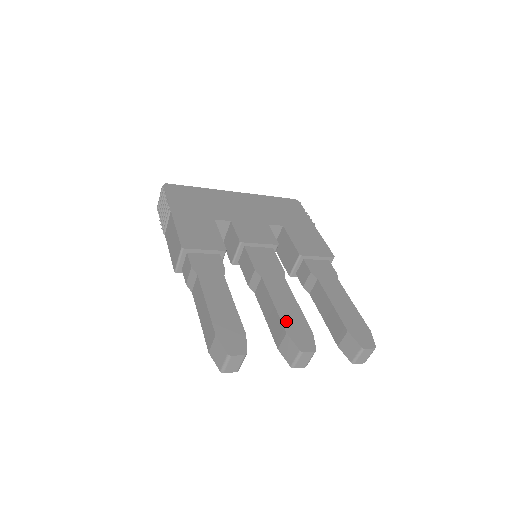
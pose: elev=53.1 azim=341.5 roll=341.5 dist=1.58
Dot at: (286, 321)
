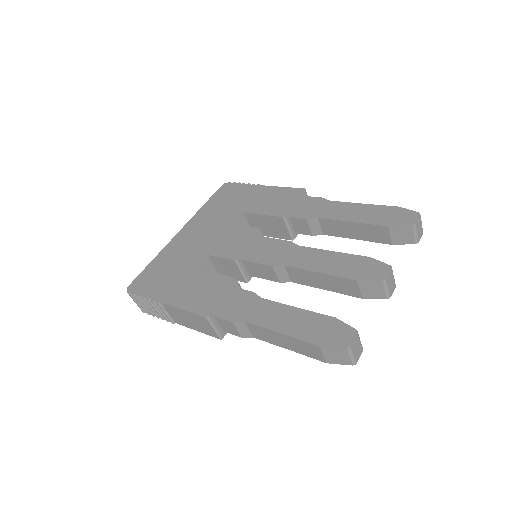
Dot at: (344, 273)
